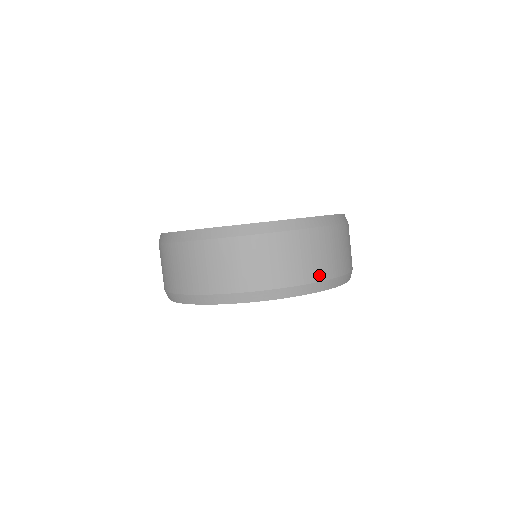
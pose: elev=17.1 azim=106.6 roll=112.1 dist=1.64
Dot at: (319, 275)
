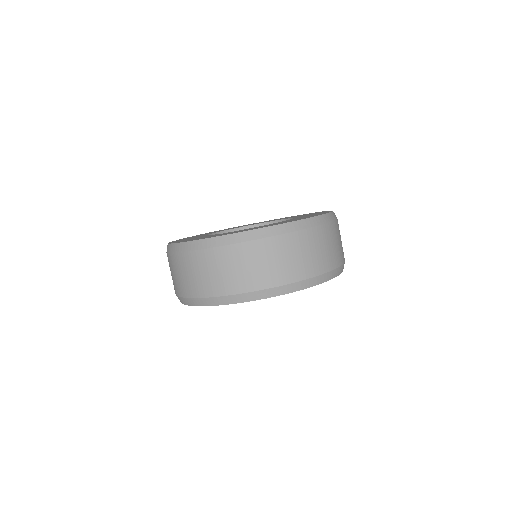
Dot at: (298, 275)
